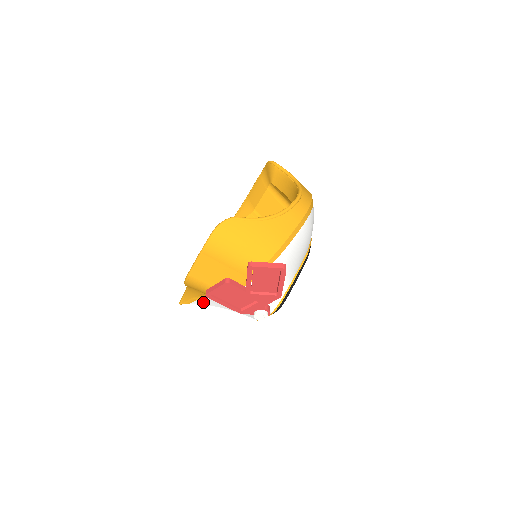
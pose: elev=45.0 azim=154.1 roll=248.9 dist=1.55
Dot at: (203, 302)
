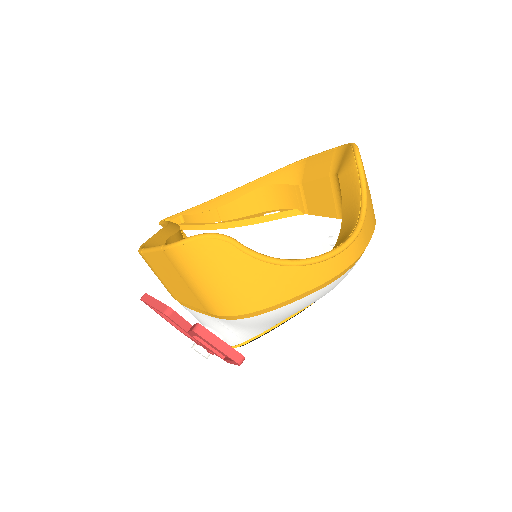
Dot at: occluded
